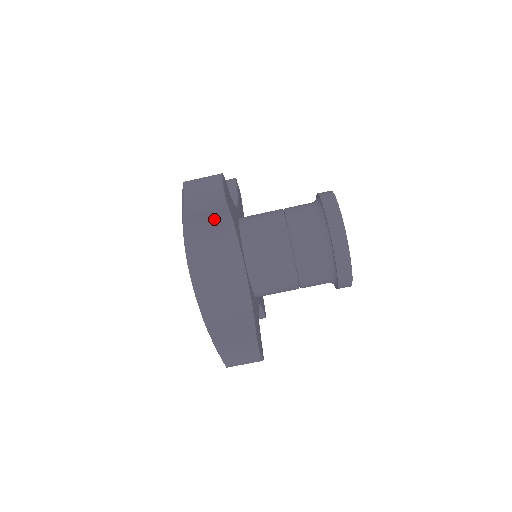
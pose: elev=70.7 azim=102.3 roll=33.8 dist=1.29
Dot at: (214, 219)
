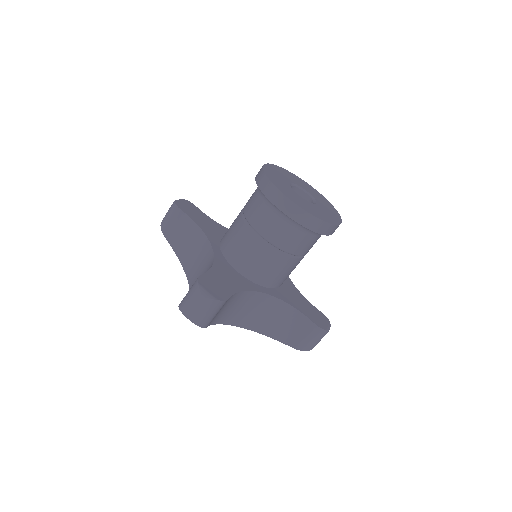
Dot at: (182, 226)
